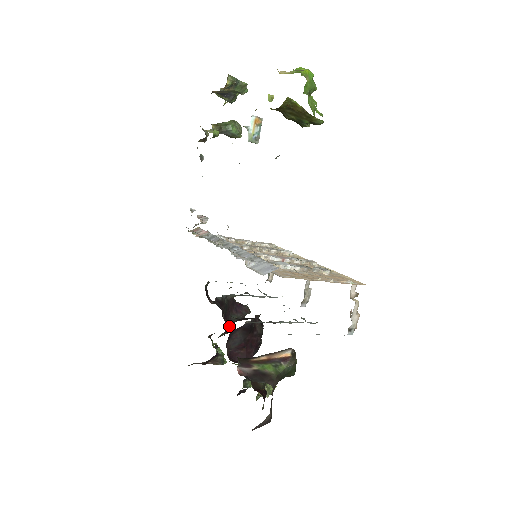
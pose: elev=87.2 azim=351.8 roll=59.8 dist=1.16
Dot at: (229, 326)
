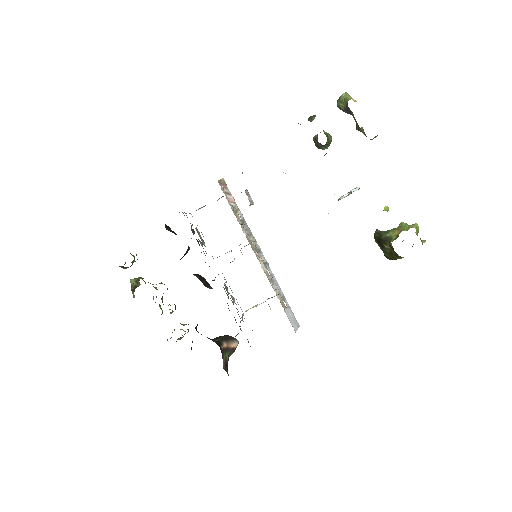
Dot at: occluded
